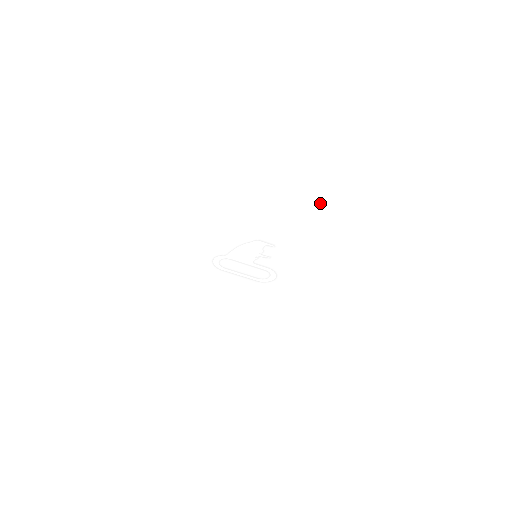
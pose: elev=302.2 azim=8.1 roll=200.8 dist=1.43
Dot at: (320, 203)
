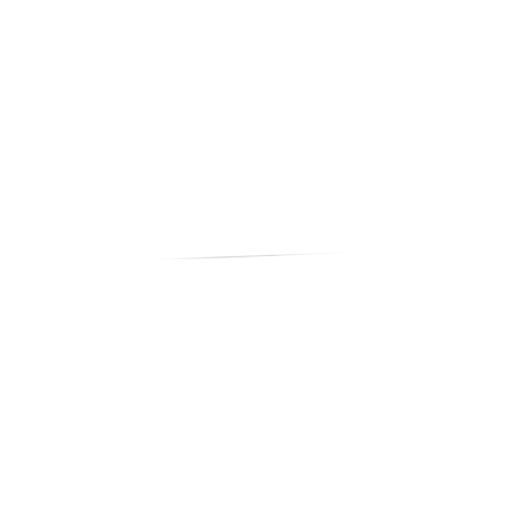
Dot at: occluded
